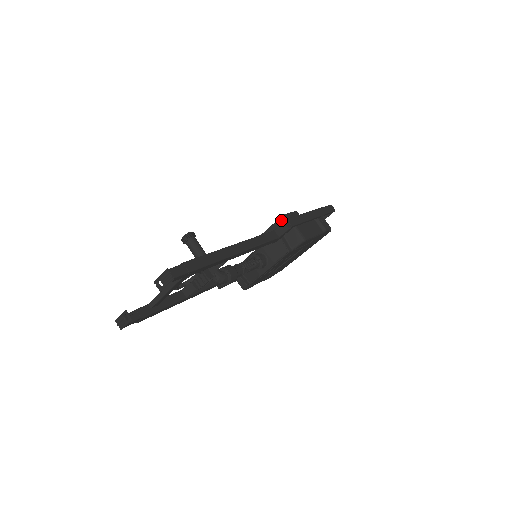
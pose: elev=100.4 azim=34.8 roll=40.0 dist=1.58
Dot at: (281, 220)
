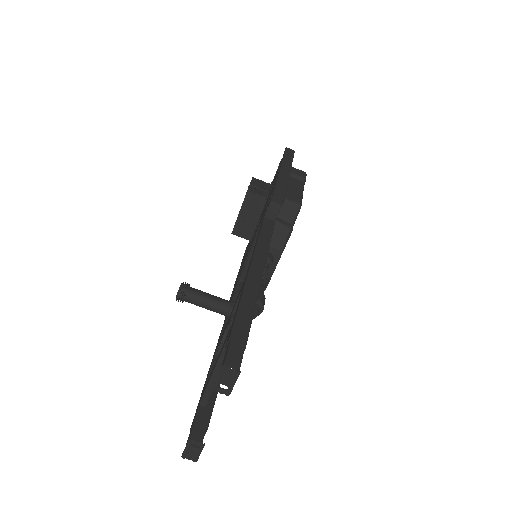
Dot at: (248, 198)
